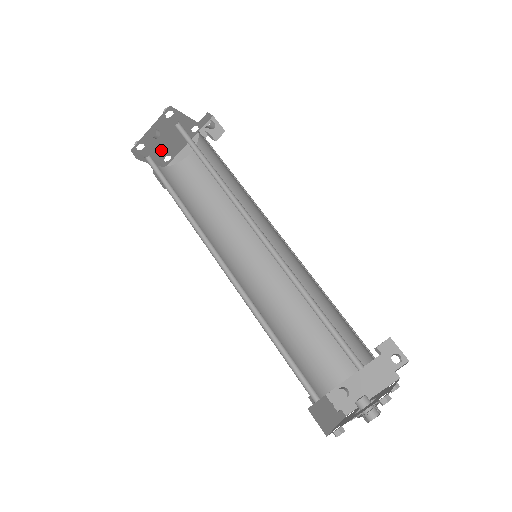
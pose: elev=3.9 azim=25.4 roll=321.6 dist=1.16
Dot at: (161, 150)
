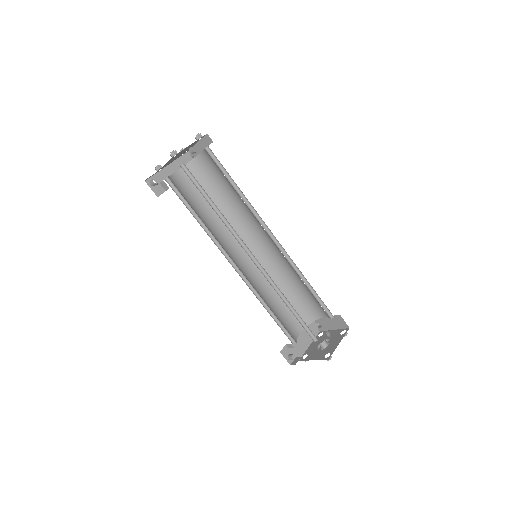
Dot at: (169, 162)
